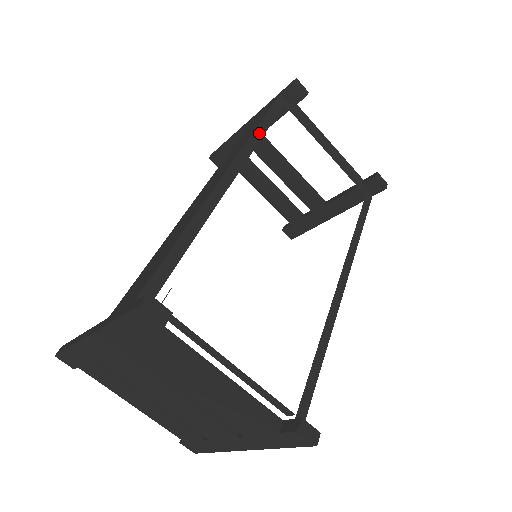
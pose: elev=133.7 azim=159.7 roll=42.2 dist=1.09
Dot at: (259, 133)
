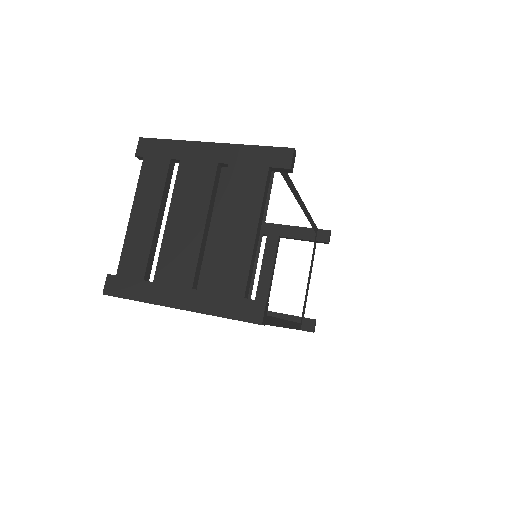
Dot at: (310, 219)
